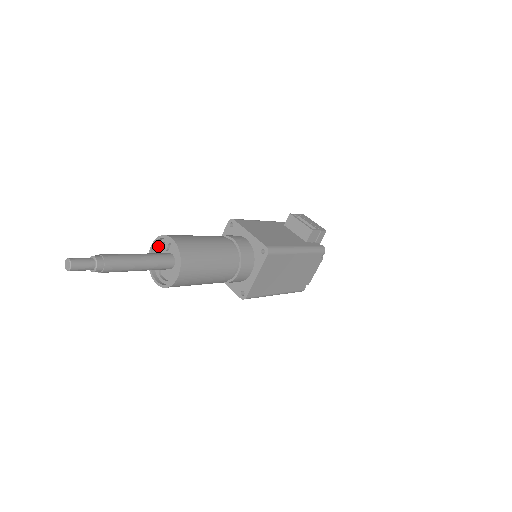
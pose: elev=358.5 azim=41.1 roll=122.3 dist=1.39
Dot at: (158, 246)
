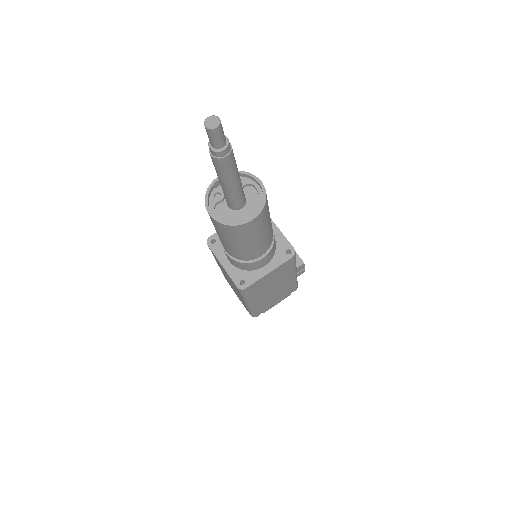
Dot at: occluded
